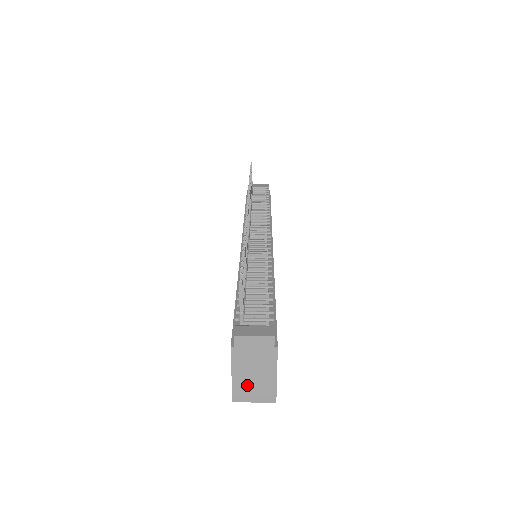
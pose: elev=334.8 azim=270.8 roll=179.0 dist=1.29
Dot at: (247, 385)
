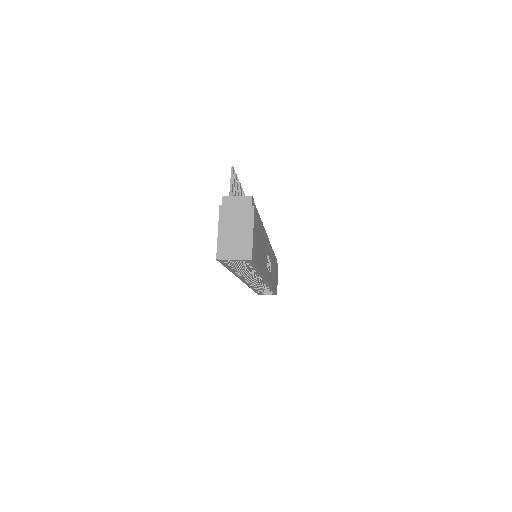
Dot at: (229, 242)
